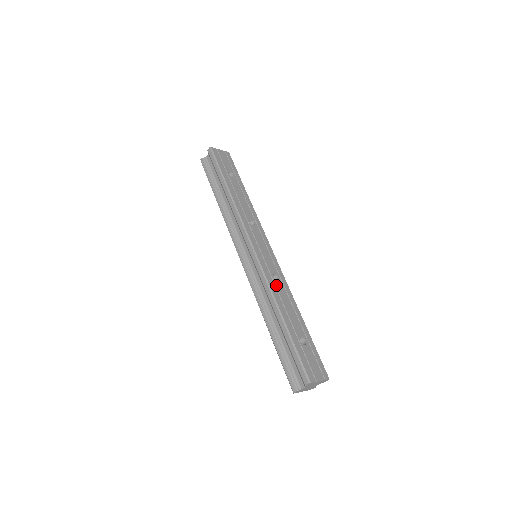
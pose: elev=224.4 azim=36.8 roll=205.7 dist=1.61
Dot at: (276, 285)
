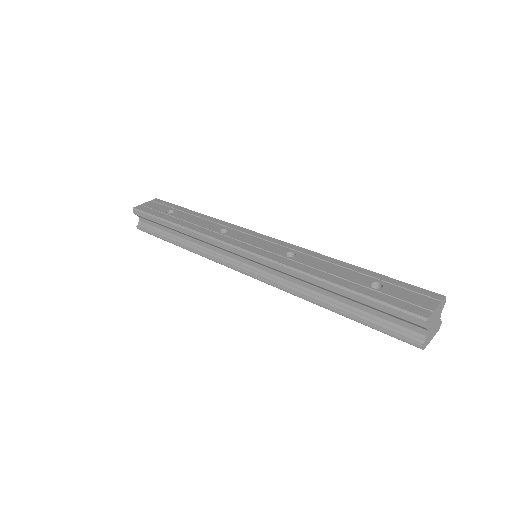
Dot at: (296, 260)
